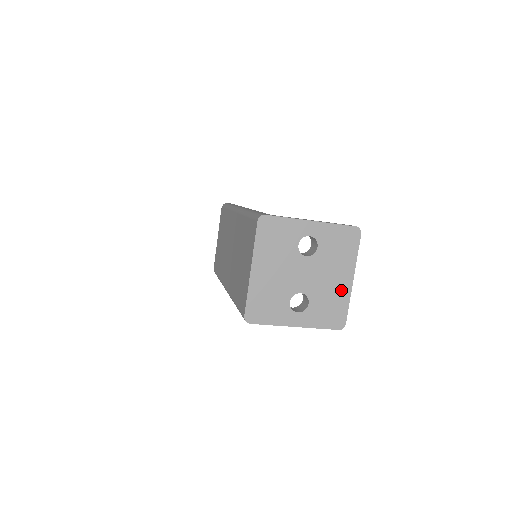
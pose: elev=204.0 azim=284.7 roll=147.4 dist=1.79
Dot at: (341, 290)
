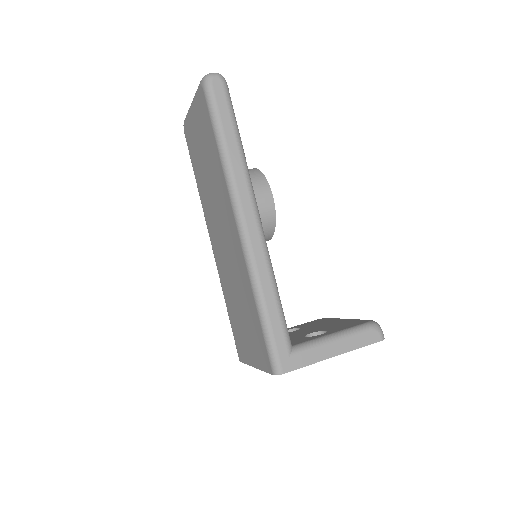
Dot at: occluded
